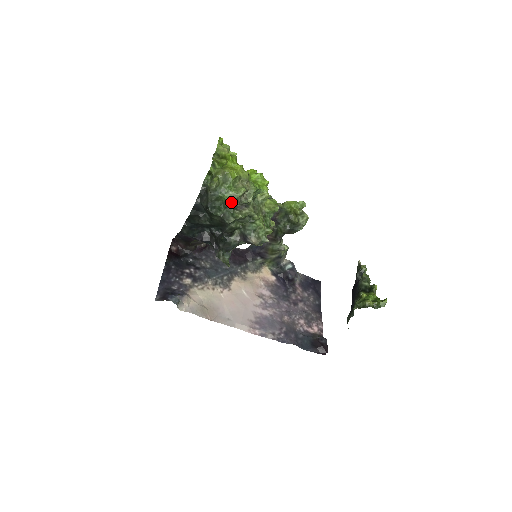
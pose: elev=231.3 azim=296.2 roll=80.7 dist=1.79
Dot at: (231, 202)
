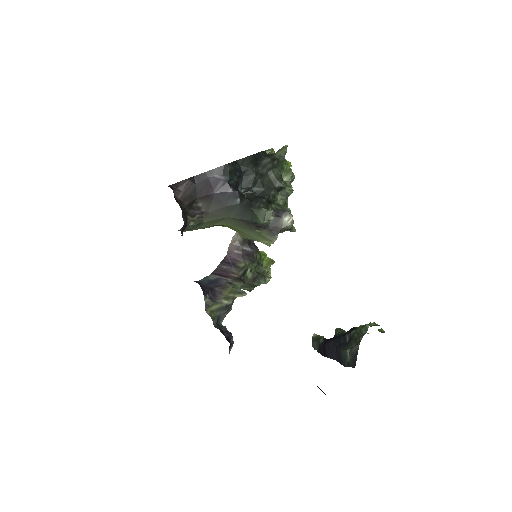
Dot at: (285, 176)
